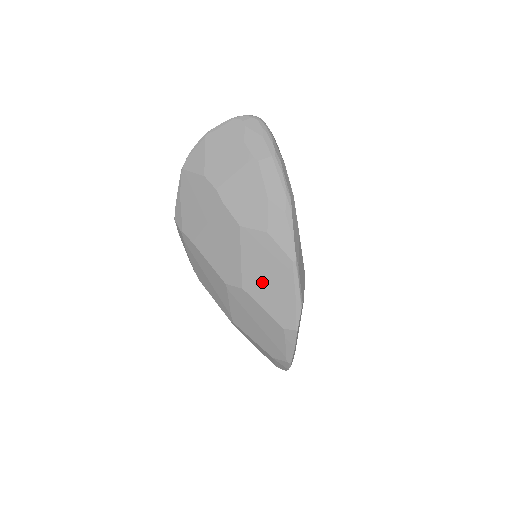
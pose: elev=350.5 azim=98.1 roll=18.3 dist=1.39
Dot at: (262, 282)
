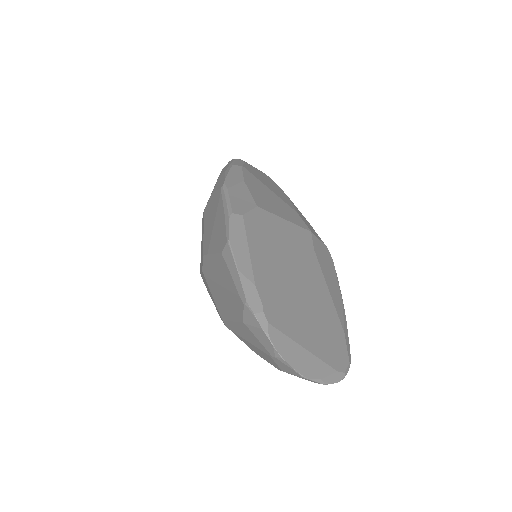
Dot at: (210, 232)
